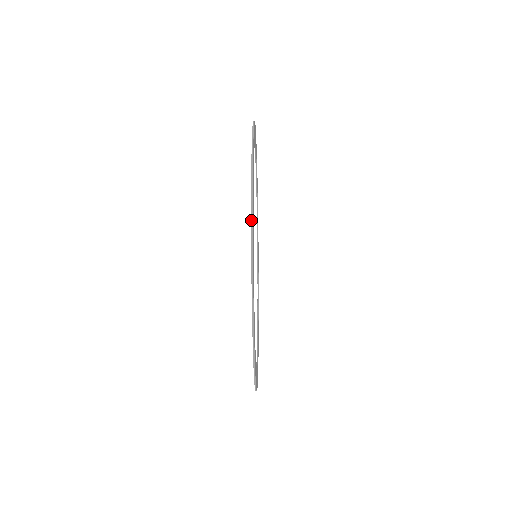
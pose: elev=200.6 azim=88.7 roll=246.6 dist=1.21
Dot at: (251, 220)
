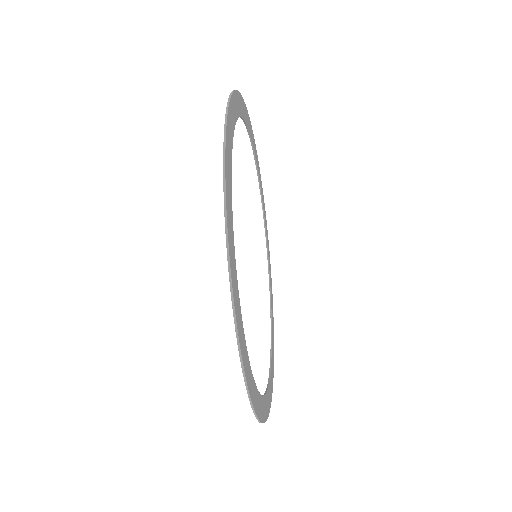
Dot at: (228, 98)
